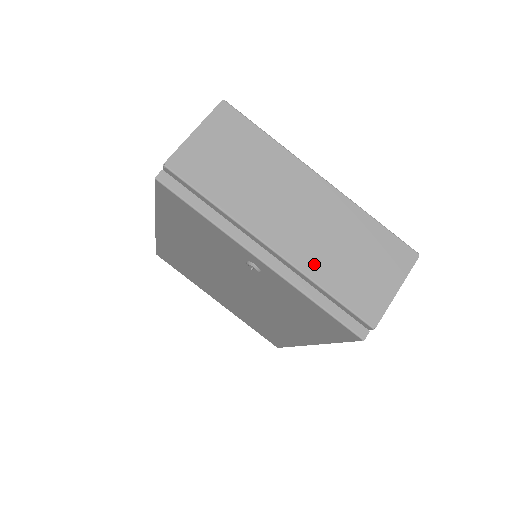
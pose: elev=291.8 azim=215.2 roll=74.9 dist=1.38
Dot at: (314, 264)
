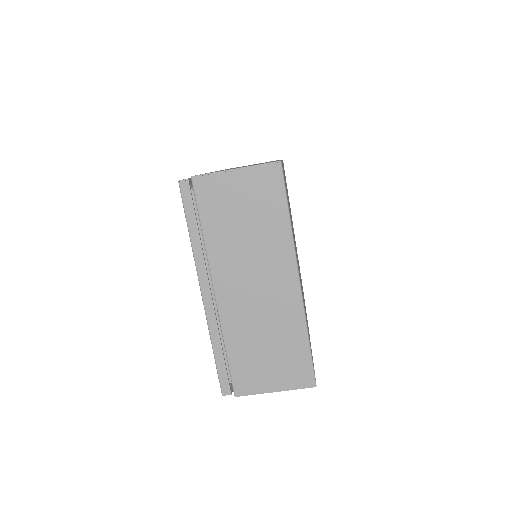
Dot at: (234, 328)
